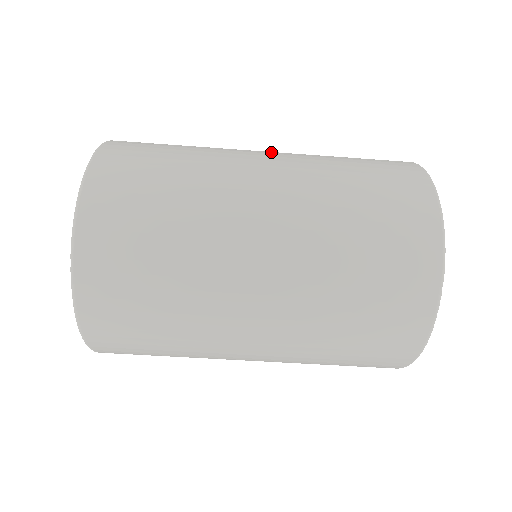
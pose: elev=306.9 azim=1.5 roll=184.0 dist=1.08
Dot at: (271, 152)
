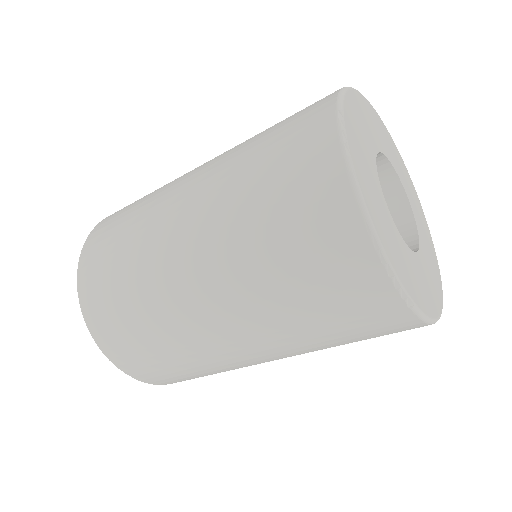
Dot at: occluded
